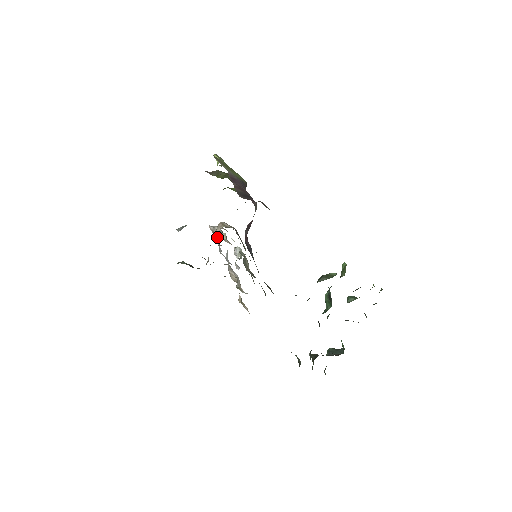
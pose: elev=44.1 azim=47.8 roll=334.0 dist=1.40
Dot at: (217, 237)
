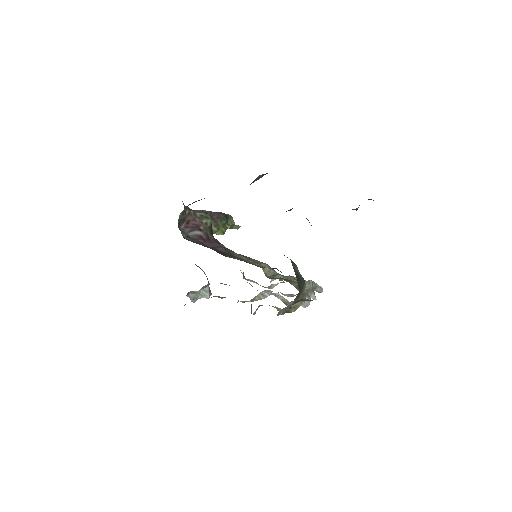
Dot at: occluded
